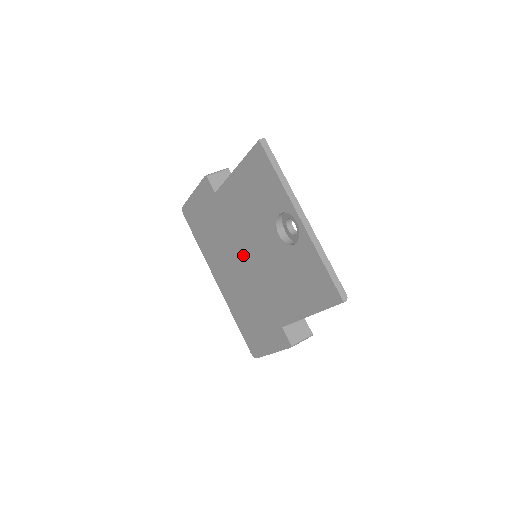
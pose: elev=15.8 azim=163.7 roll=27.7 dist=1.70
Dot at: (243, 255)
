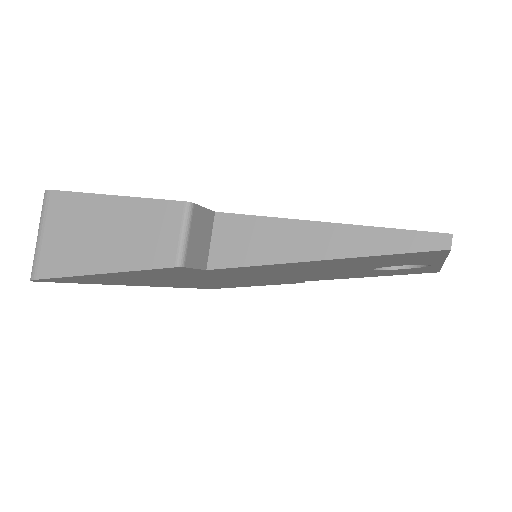
Dot at: occluded
